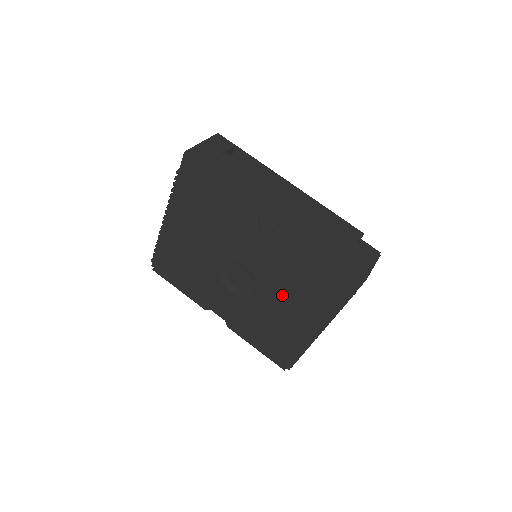
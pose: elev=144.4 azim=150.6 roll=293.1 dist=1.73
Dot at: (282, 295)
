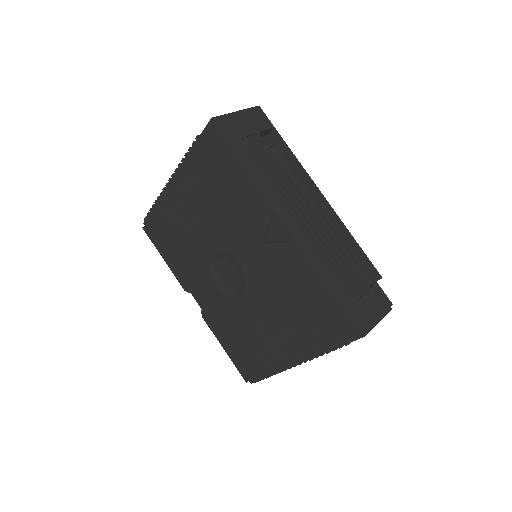
Dot at: (268, 312)
